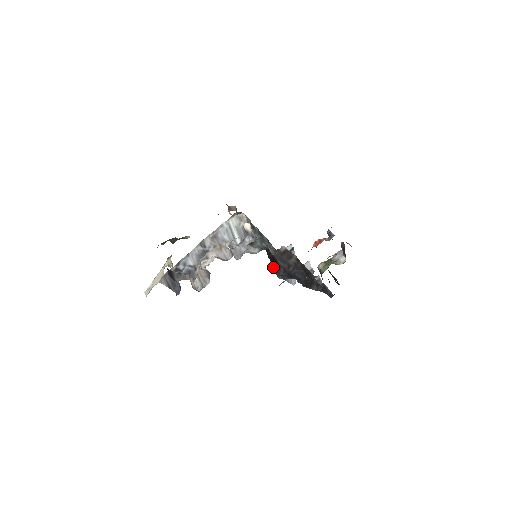
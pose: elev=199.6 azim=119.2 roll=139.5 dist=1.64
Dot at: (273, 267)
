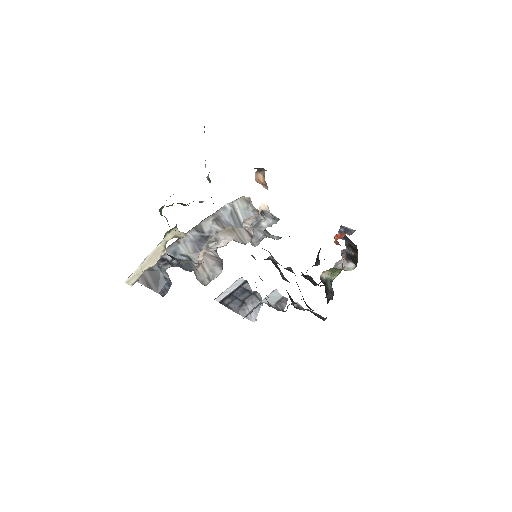
Dot at: occluded
